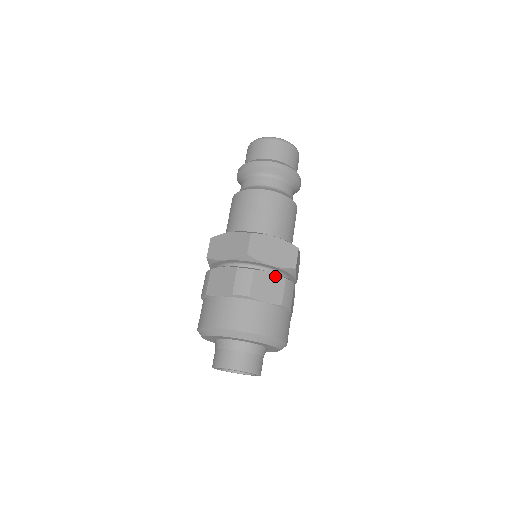
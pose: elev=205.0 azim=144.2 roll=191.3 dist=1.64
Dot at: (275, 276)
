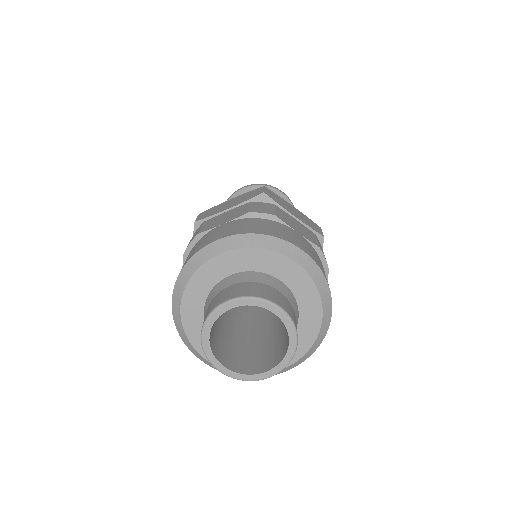
Dot at: (234, 209)
